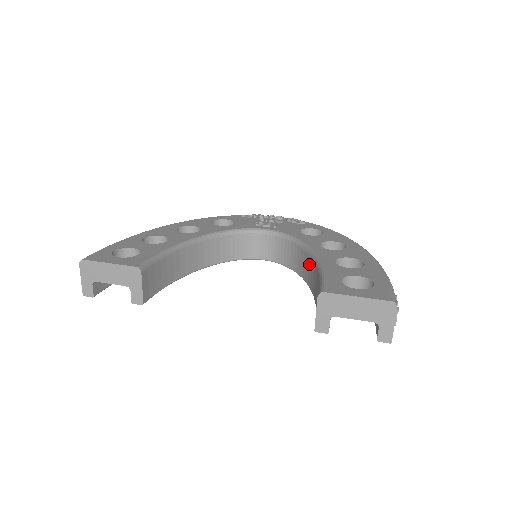
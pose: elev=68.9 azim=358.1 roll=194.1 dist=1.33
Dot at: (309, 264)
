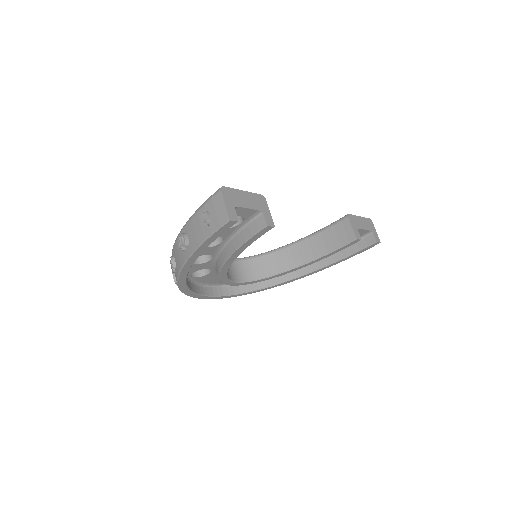
Dot at: (291, 252)
